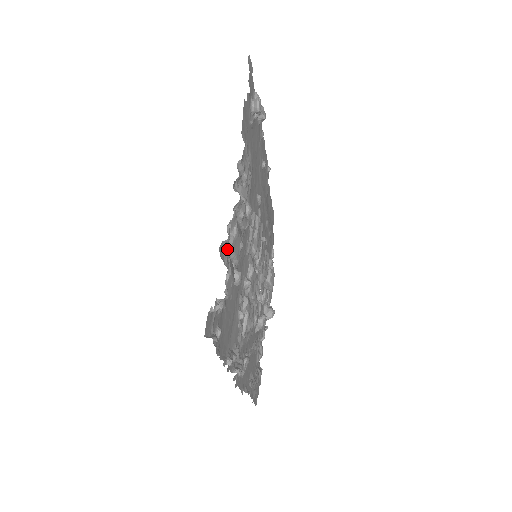
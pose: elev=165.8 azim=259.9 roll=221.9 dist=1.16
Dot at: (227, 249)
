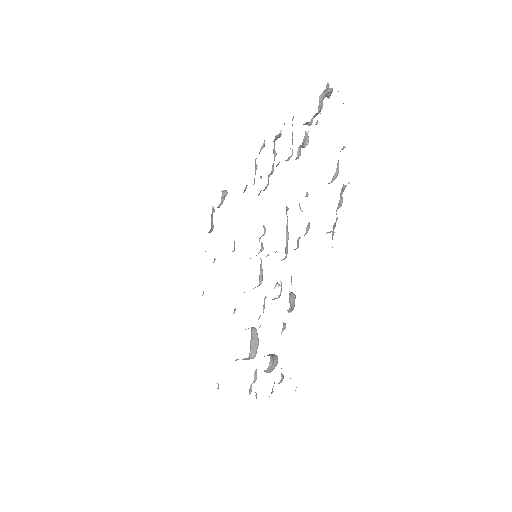
Dot at: (292, 125)
